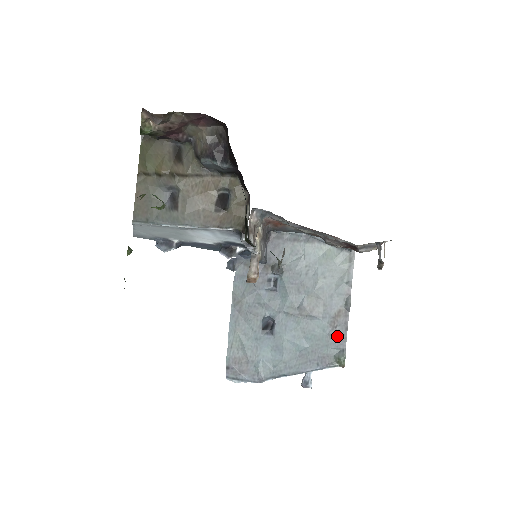
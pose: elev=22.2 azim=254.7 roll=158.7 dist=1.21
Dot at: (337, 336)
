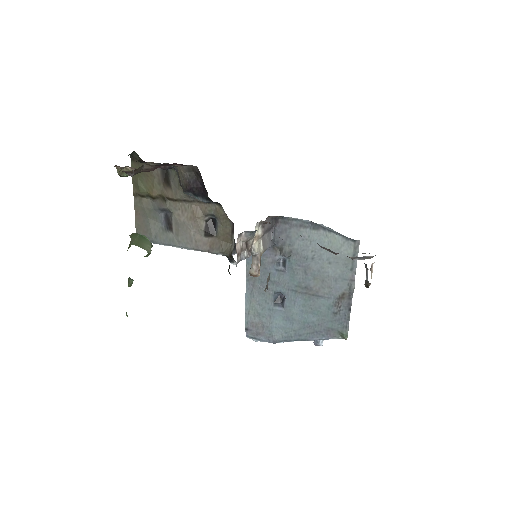
Dot at: (341, 315)
